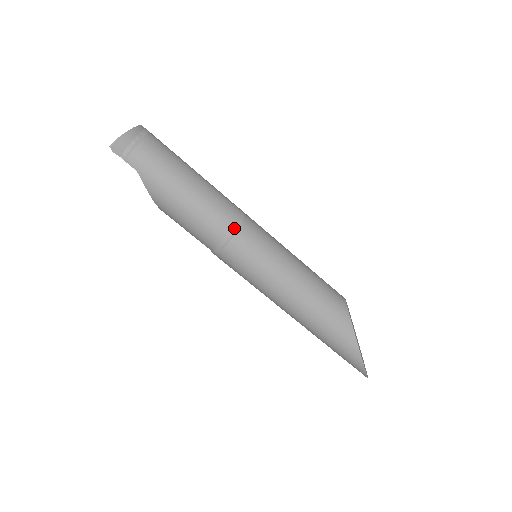
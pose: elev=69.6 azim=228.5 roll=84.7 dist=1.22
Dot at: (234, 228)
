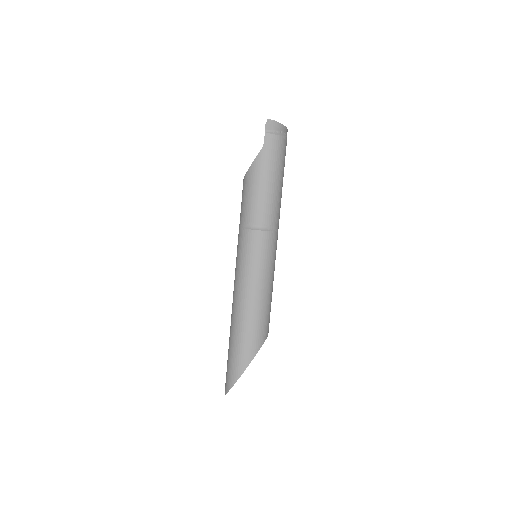
Dot at: (269, 228)
